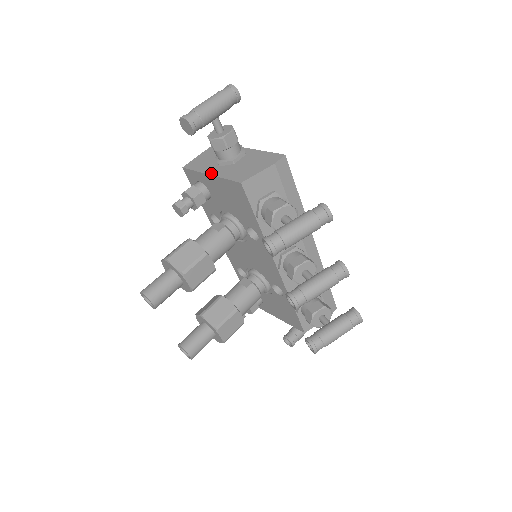
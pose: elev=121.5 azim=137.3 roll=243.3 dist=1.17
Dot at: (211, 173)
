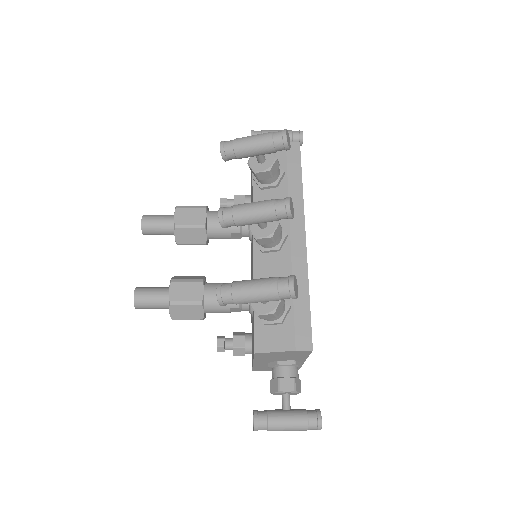
Dot at: occluded
